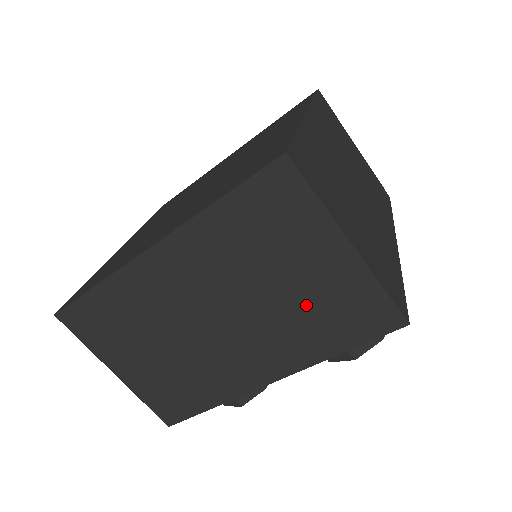
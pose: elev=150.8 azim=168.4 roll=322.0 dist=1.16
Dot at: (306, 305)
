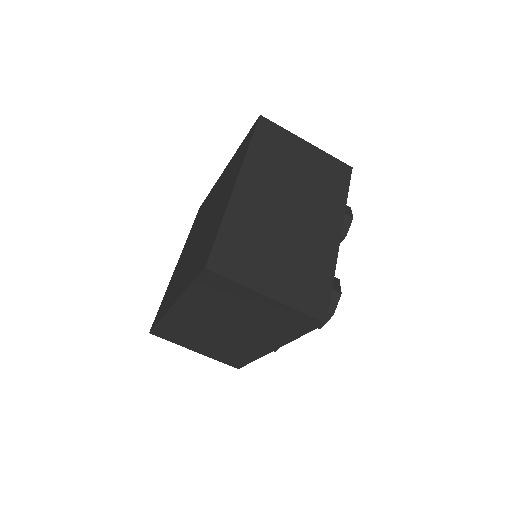
Dot at: (266, 320)
